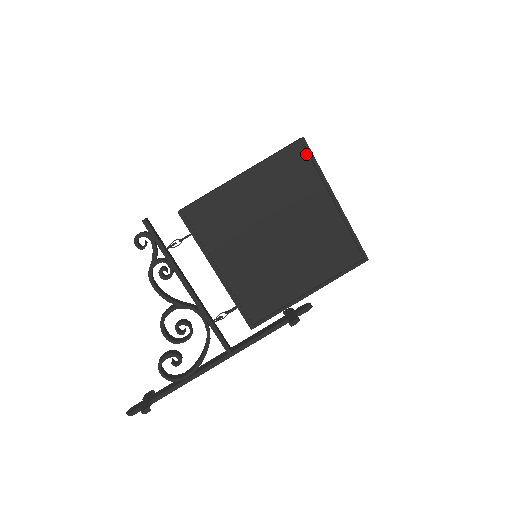
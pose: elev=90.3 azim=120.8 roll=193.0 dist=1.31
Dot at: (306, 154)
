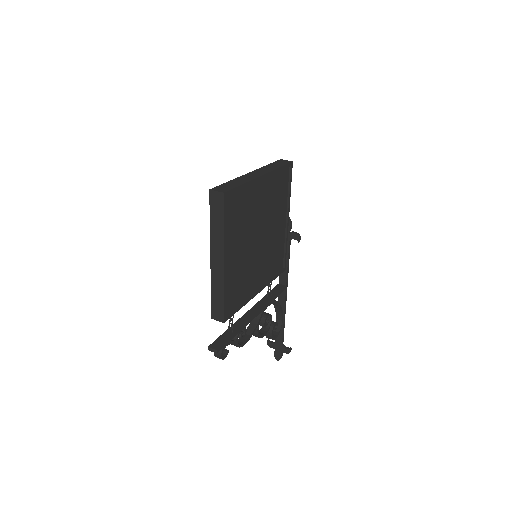
Dot at: (231, 194)
